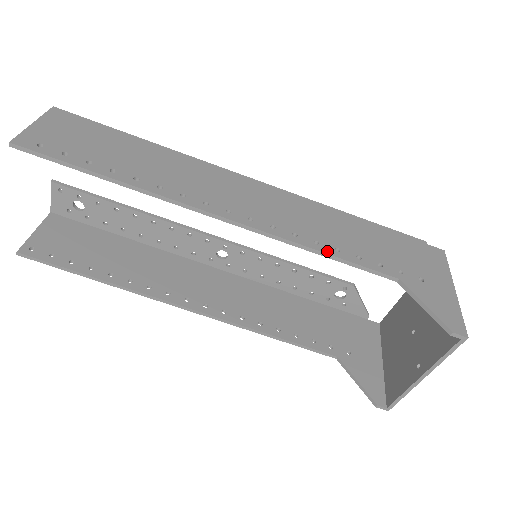
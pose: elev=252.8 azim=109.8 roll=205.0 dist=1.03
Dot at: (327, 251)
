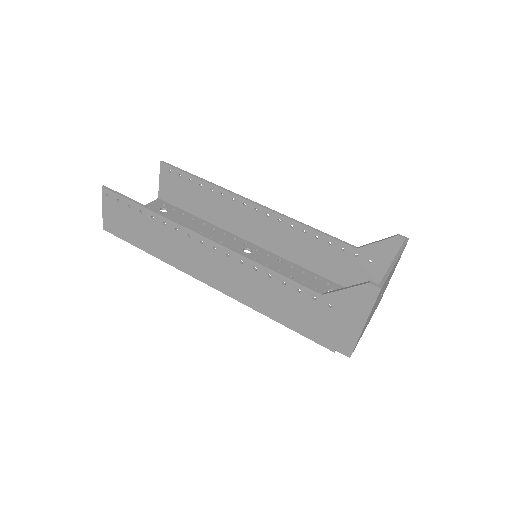
Dot at: (313, 229)
